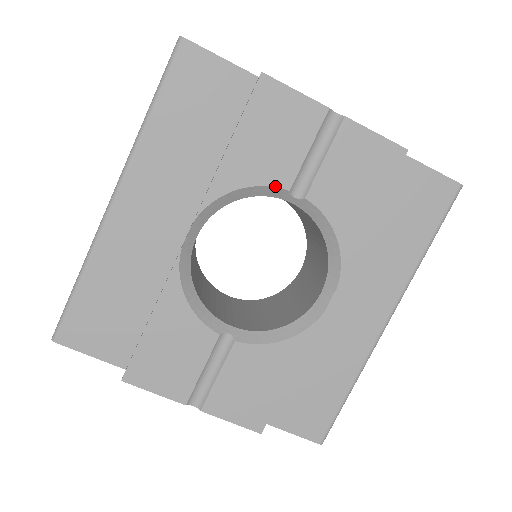
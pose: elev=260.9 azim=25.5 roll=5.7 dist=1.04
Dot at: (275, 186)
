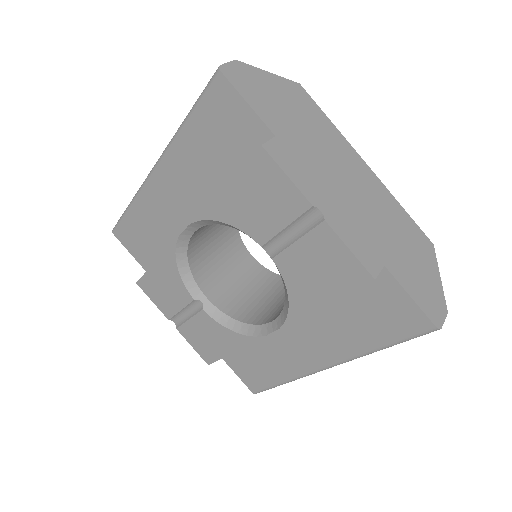
Dot at: (251, 237)
